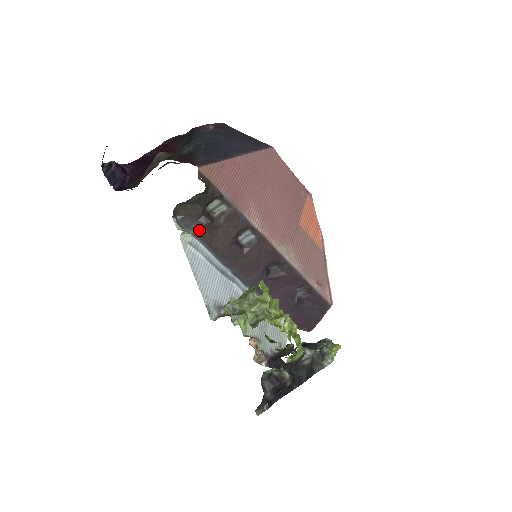
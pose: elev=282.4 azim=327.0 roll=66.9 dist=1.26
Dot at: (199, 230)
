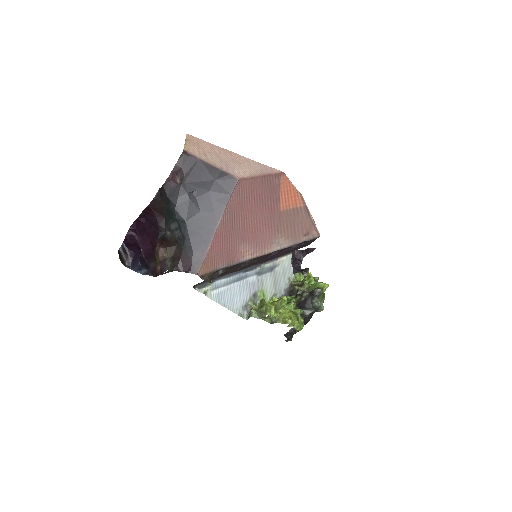
Dot at: (213, 279)
